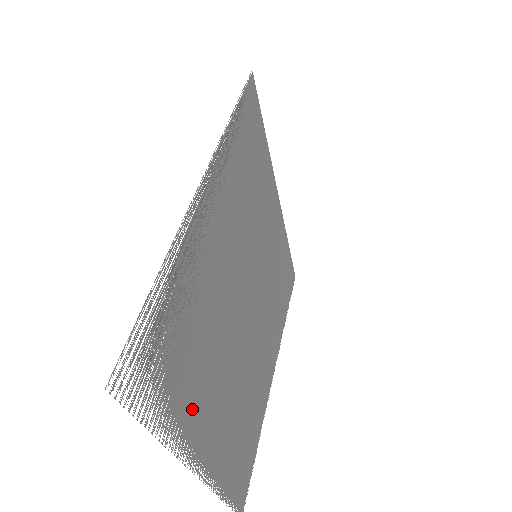
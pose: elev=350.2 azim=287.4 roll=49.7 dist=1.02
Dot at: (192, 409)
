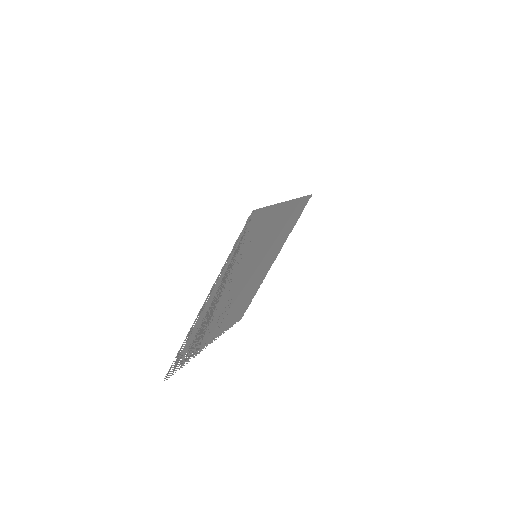
Dot at: occluded
